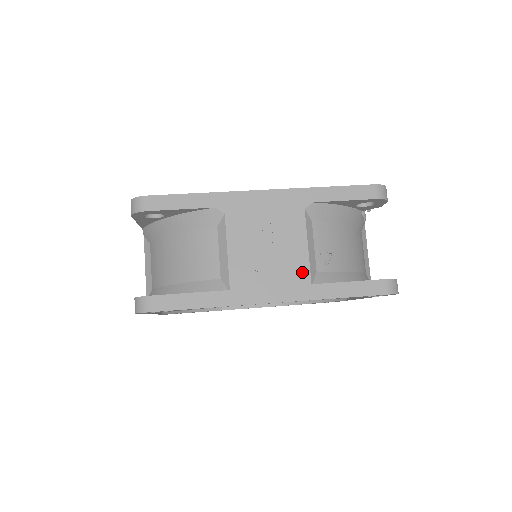
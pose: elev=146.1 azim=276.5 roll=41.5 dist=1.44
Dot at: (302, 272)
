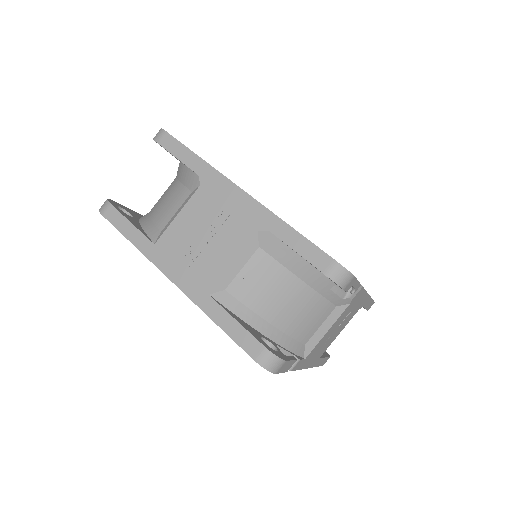
Dot at: (210, 278)
